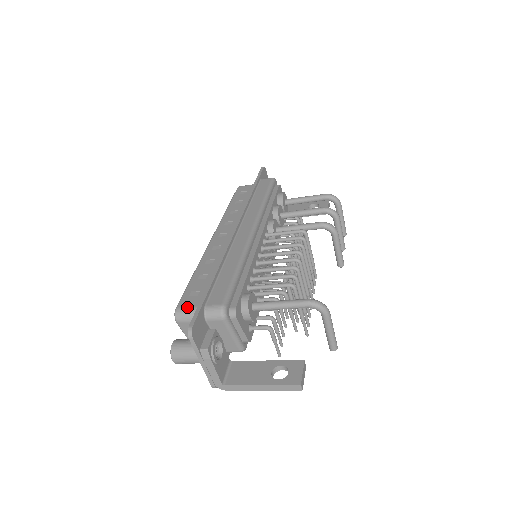
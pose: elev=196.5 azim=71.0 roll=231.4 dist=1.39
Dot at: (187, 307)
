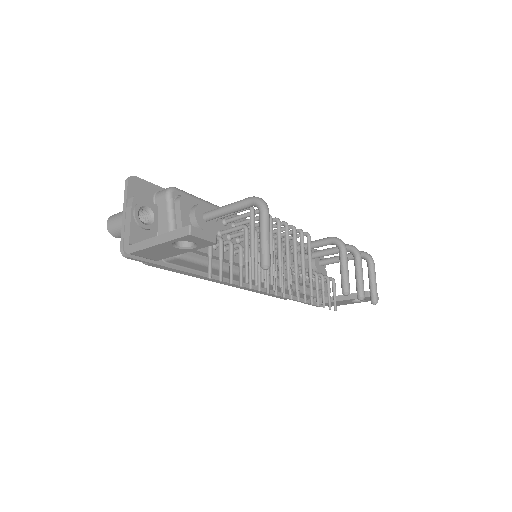
Dot at: occluded
